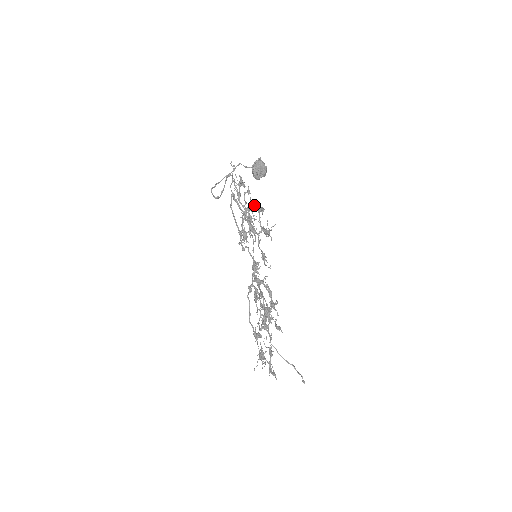
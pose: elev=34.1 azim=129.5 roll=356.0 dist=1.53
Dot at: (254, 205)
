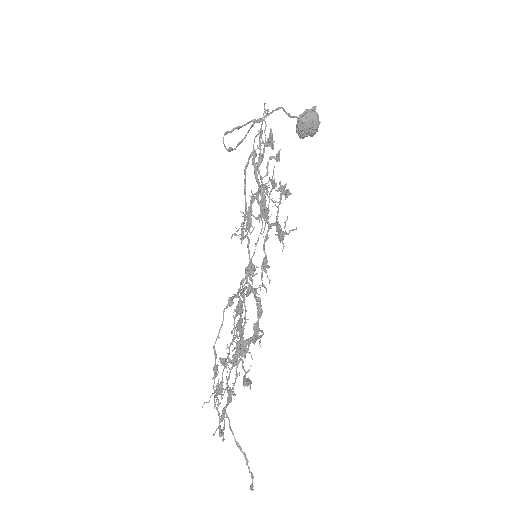
Dot at: (276, 185)
